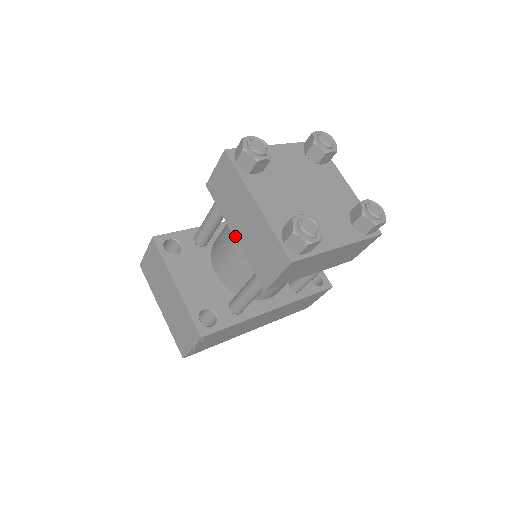
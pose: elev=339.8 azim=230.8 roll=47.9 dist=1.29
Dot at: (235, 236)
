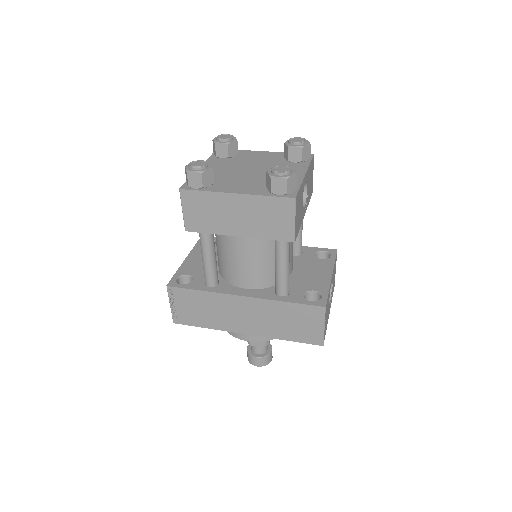
Dot at: occluded
